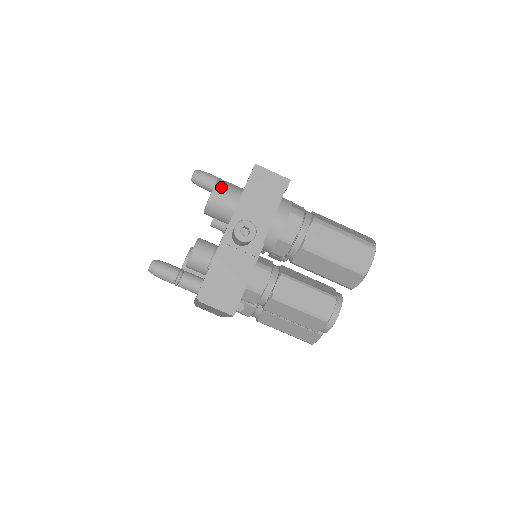
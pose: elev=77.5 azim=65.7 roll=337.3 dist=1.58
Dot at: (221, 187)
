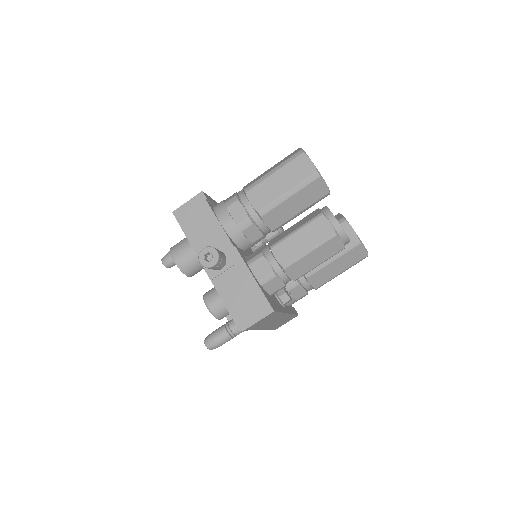
Dot at: (175, 251)
